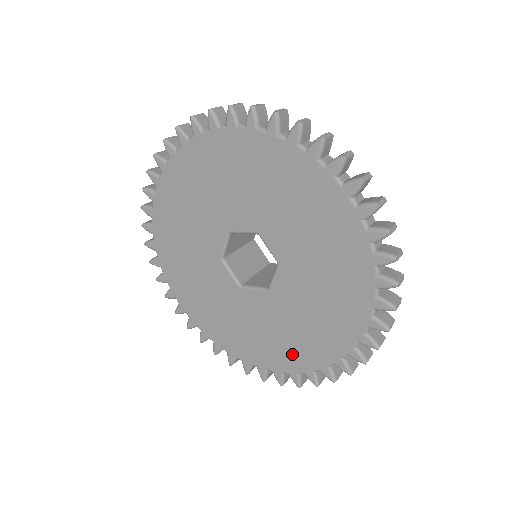
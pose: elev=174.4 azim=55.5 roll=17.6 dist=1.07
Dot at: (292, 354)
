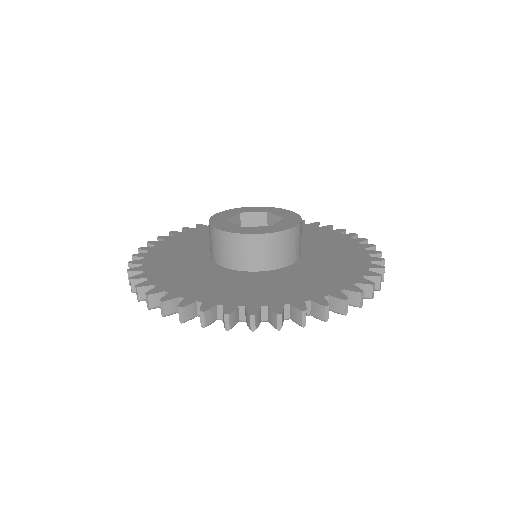
Dot at: occluded
